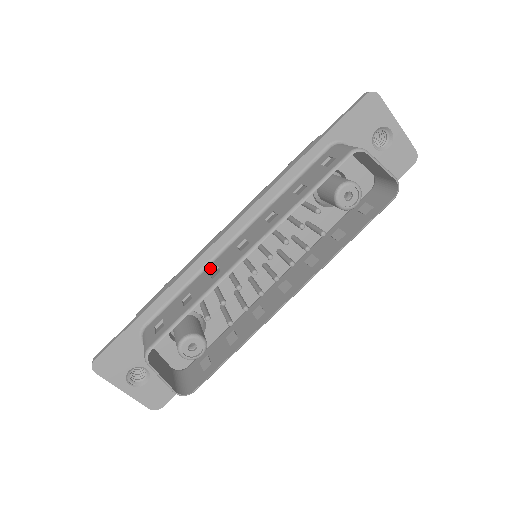
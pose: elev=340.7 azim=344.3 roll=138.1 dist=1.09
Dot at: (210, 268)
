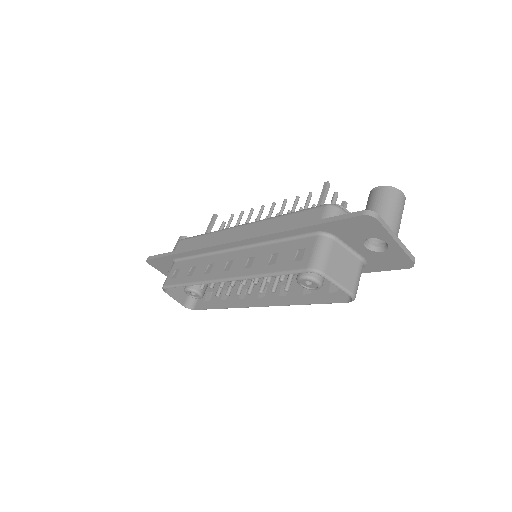
Dot at: (212, 259)
